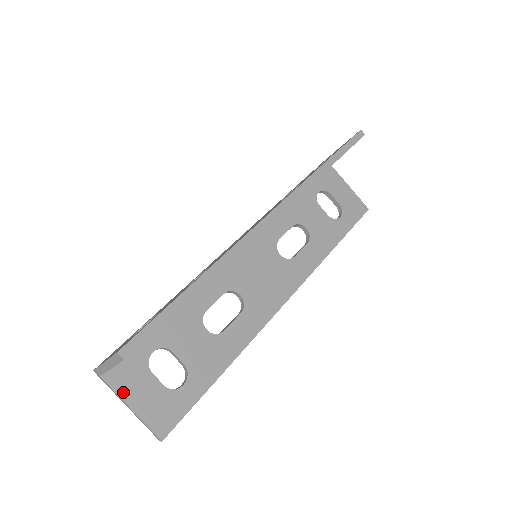
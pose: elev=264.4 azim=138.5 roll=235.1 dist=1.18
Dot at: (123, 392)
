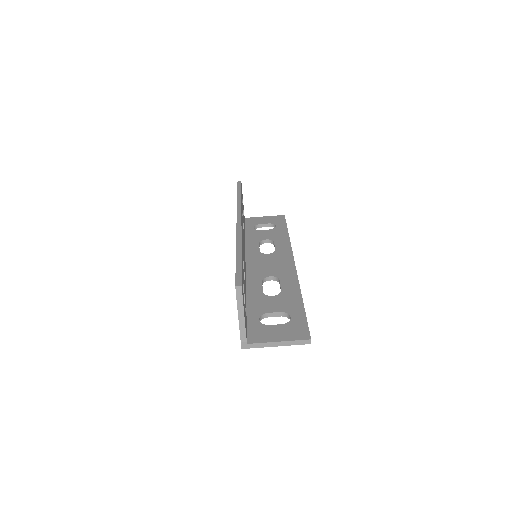
Dot at: (266, 340)
